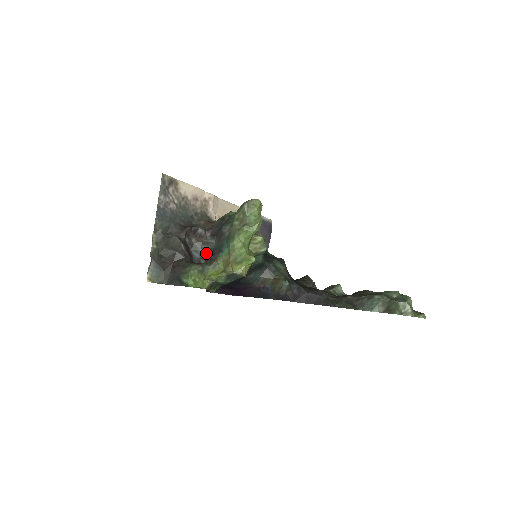
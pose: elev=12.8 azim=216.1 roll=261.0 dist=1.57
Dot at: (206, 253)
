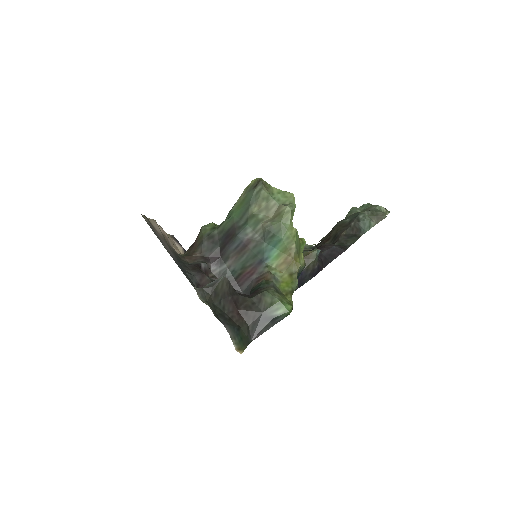
Dot at: occluded
